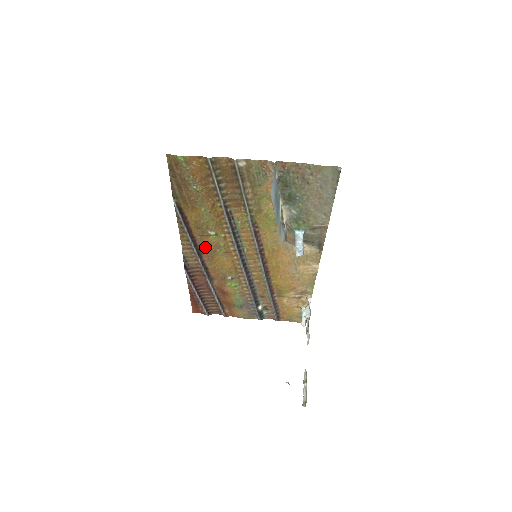
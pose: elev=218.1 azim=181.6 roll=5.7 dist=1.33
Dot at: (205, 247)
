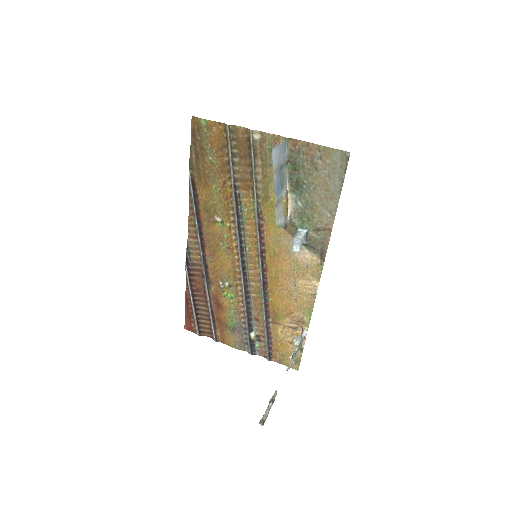
Dot at: (209, 237)
